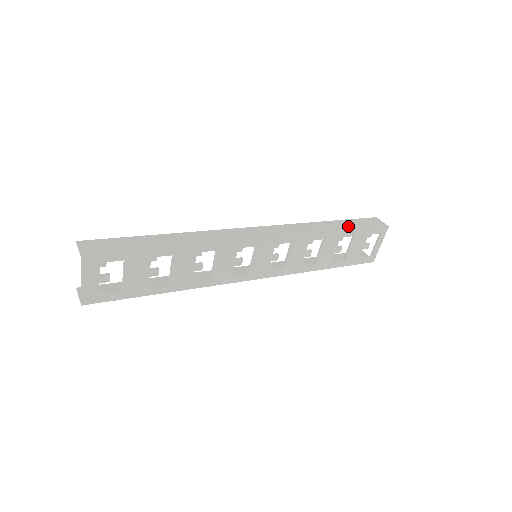
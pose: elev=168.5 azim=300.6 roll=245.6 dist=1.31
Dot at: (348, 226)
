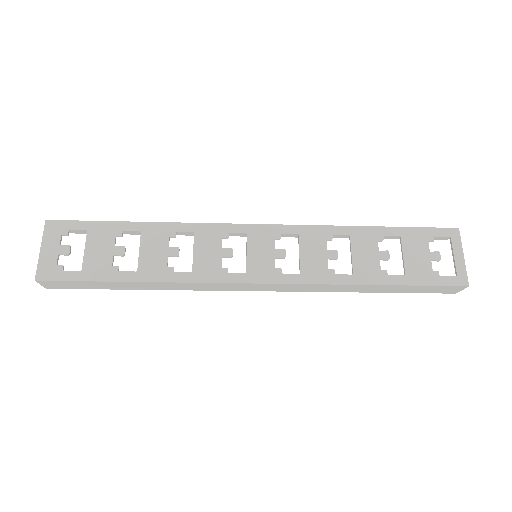
Dot at: occluded
